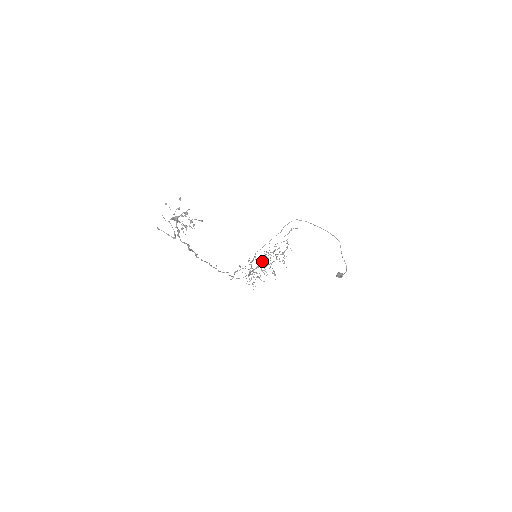
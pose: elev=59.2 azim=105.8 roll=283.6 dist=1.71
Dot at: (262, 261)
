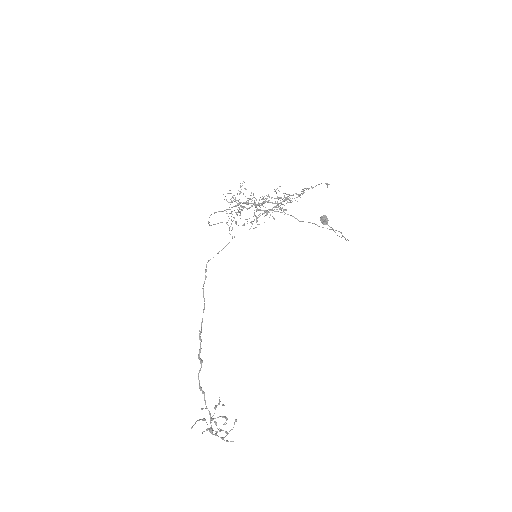
Dot at: (258, 210)
